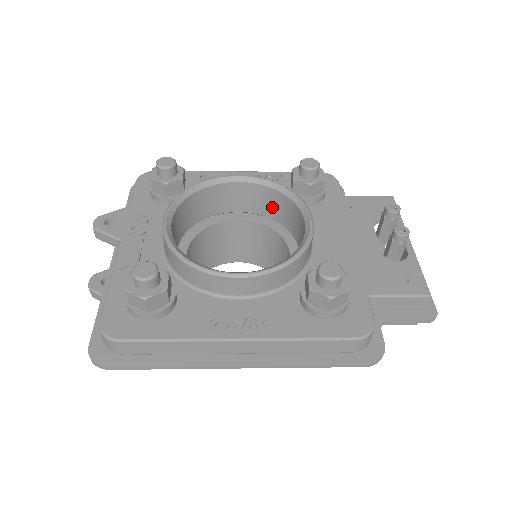
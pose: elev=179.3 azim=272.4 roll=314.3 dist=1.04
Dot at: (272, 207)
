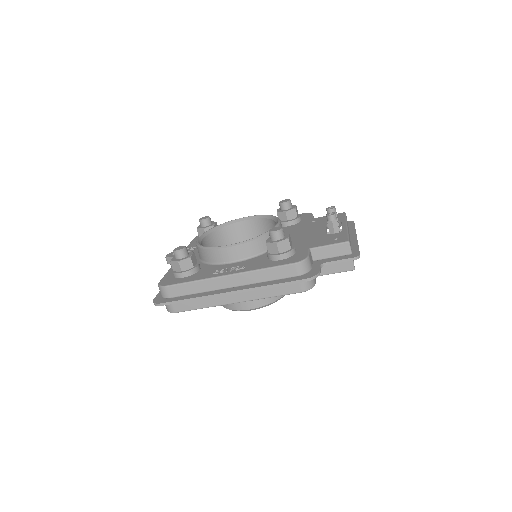
Dot at: occluded
